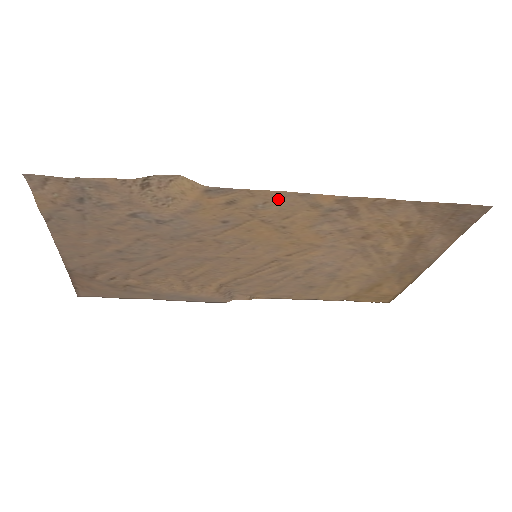
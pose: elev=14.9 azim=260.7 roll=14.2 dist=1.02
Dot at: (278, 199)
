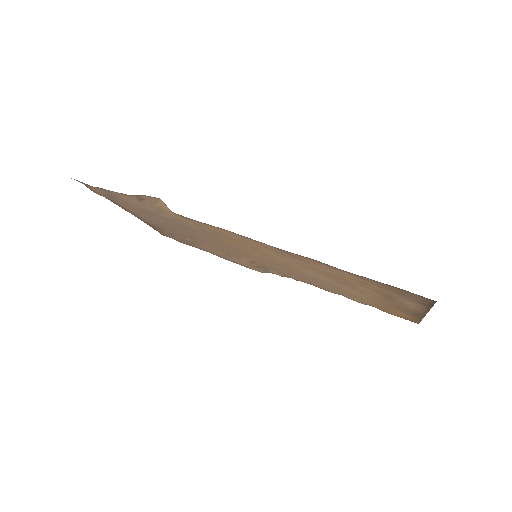
Dot at: (231, 233)
